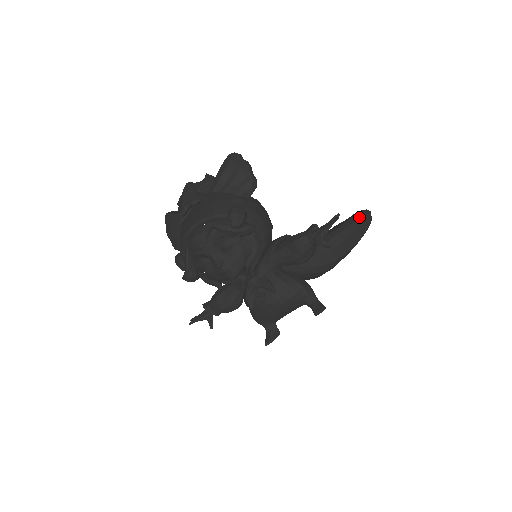
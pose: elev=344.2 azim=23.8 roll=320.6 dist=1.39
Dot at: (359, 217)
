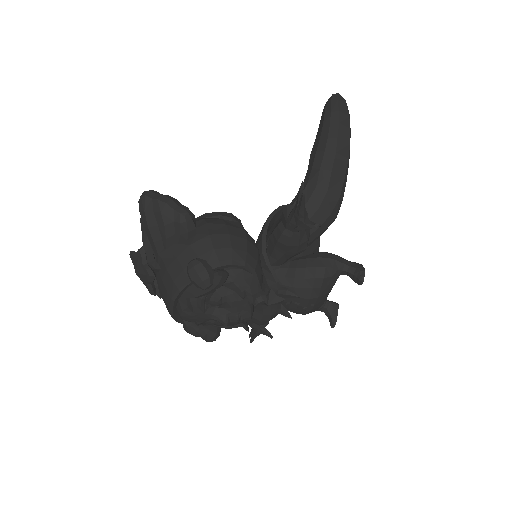
Dot at: (330, 120)
